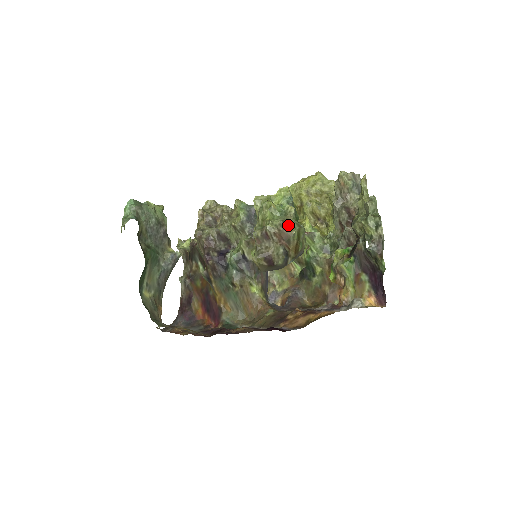
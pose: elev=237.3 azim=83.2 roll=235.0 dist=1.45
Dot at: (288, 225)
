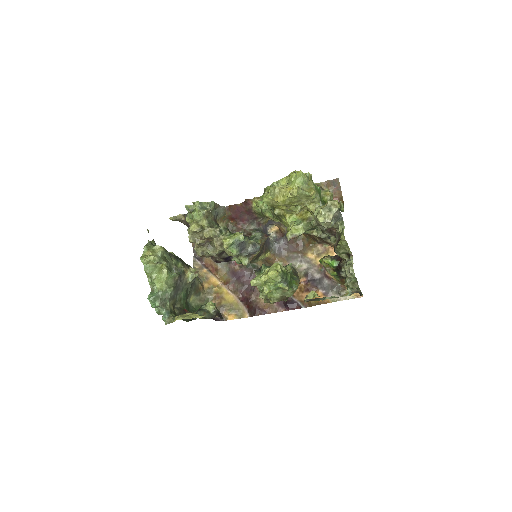
Dot at: (286, 296)
